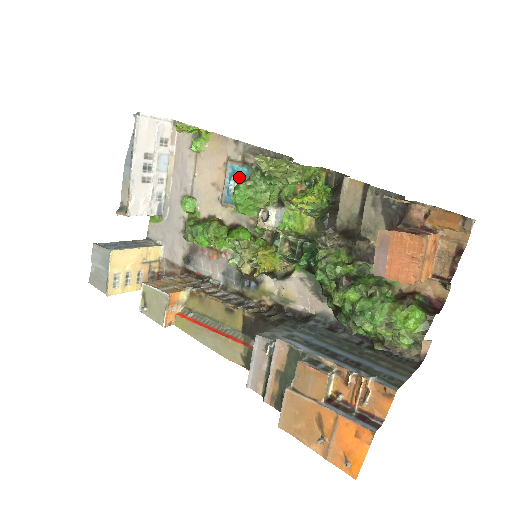
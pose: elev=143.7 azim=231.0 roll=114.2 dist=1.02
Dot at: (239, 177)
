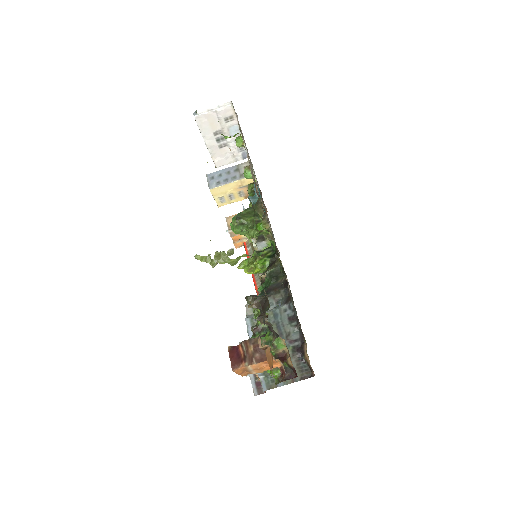
Dot at: occluded
